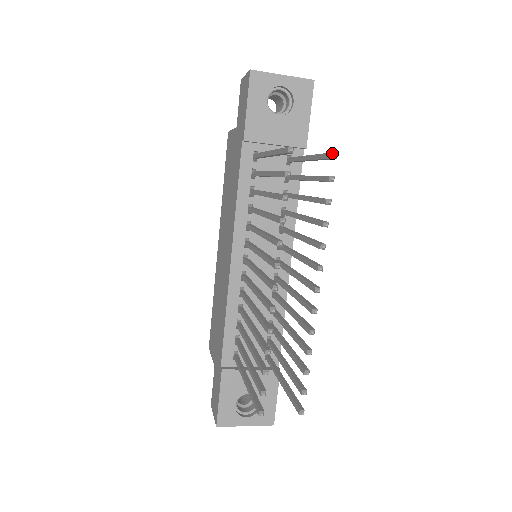
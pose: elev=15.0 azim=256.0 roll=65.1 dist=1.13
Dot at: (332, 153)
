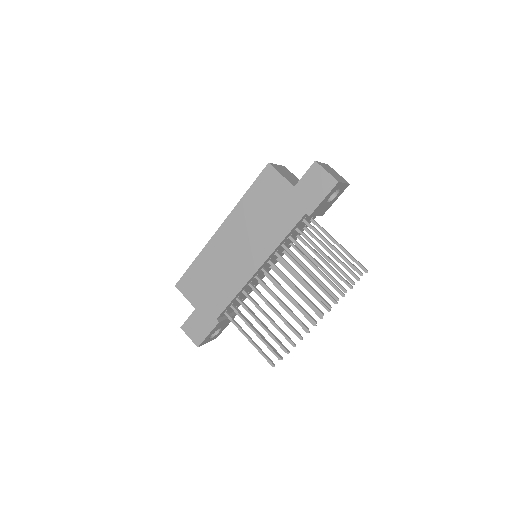
Dot at: (367, 271)
